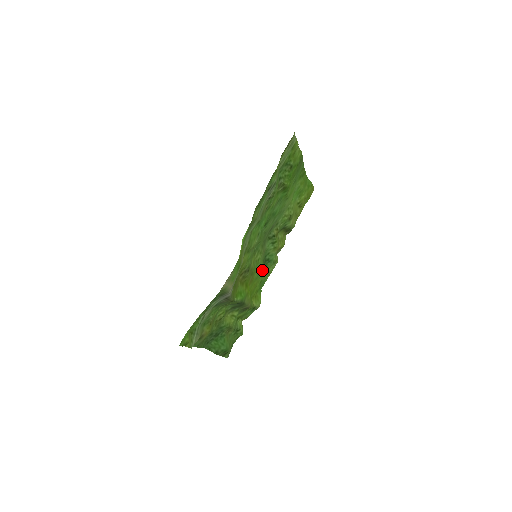
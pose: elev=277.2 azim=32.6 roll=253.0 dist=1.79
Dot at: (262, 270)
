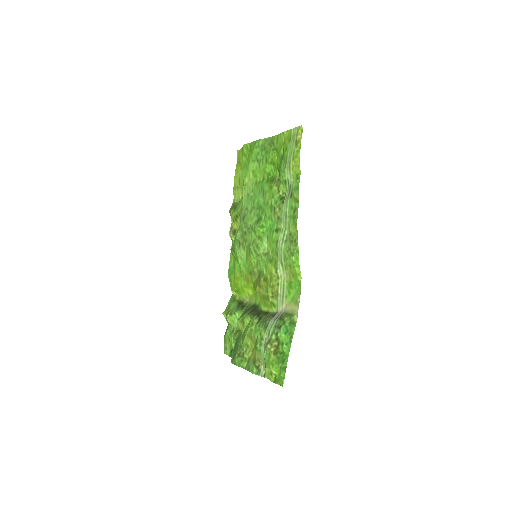
Dot at: (236, 260)
